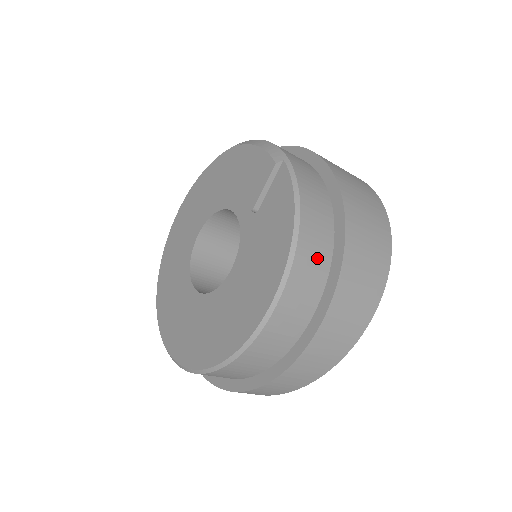
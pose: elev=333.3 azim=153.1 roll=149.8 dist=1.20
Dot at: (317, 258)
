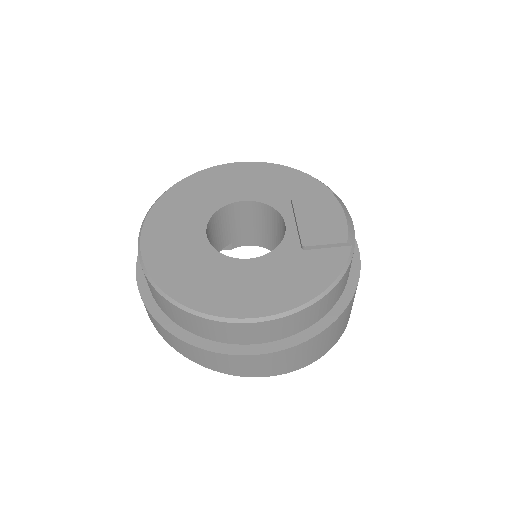
Dot at: (307, 320)
